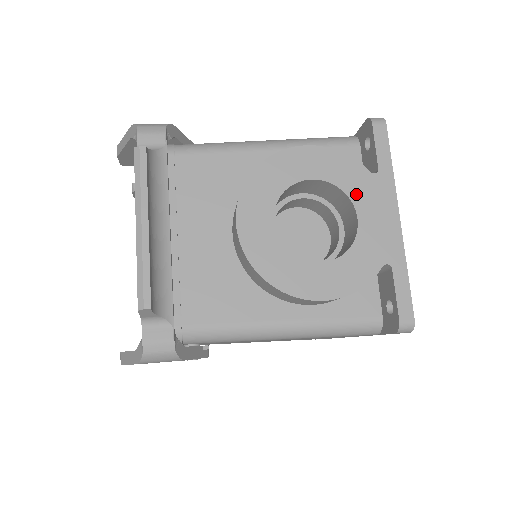
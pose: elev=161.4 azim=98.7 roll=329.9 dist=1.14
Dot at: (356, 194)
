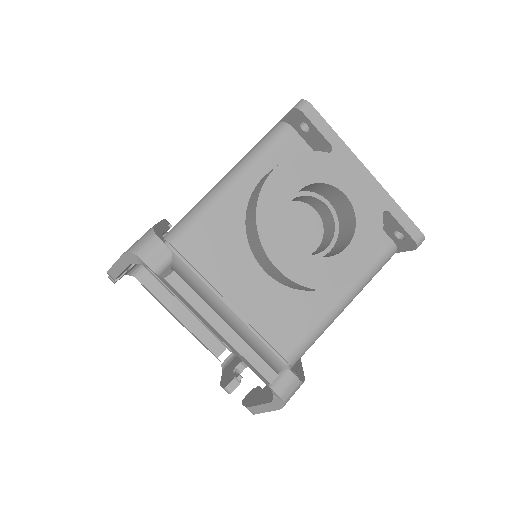
Dot at: (332, 178)
